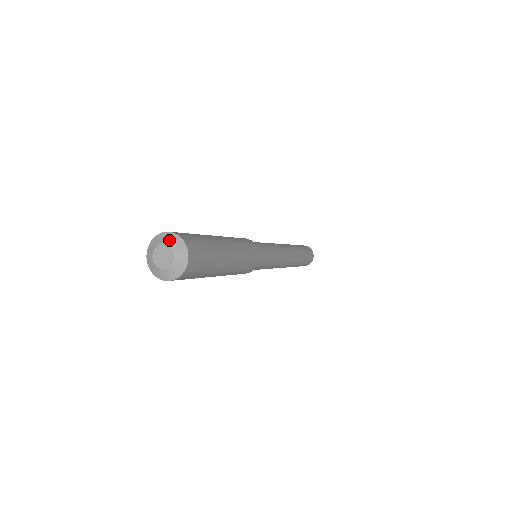
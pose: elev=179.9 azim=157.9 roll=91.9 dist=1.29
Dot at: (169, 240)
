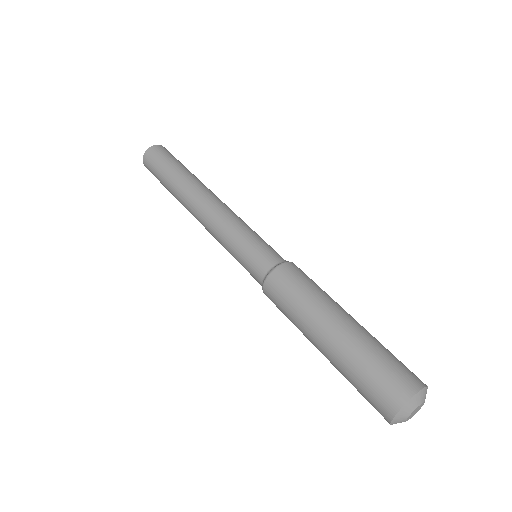
Dot at: (419, 401)
